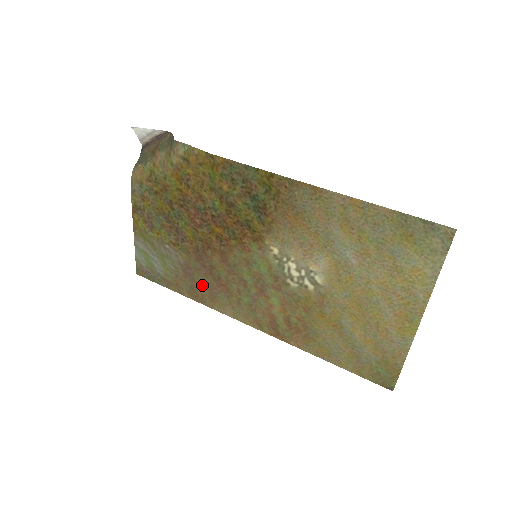
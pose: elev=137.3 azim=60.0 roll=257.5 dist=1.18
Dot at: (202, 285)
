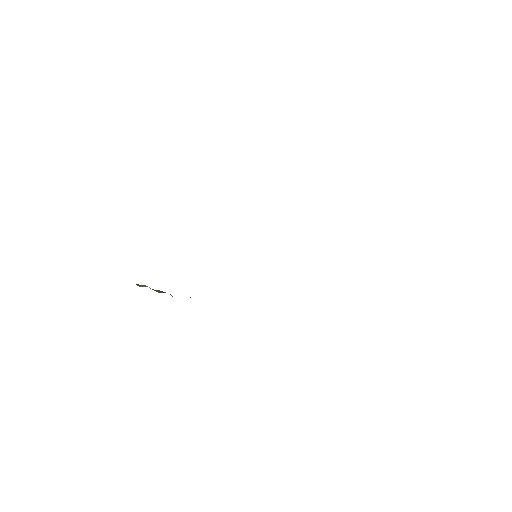
Dot at: occluded
